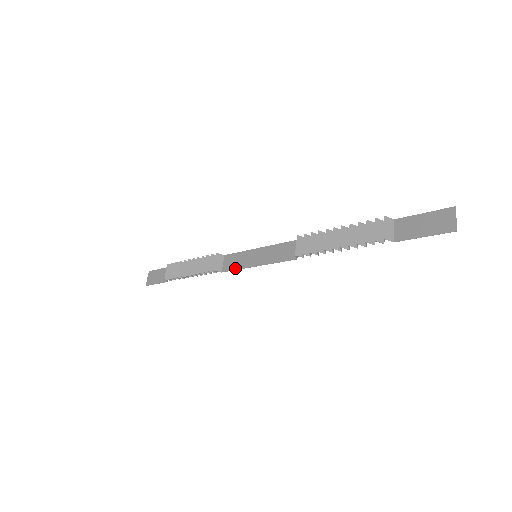
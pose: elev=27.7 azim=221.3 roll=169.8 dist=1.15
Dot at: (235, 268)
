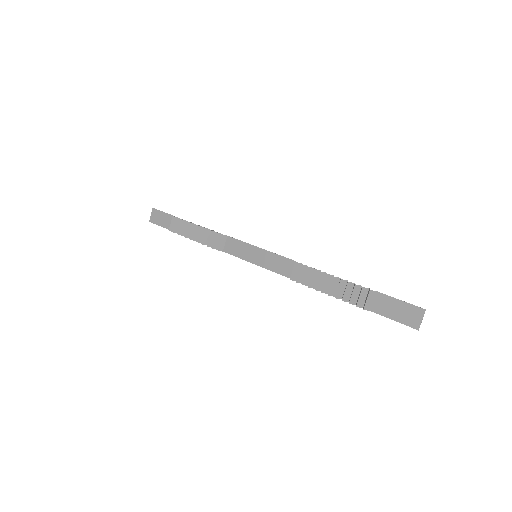
Dot at: (236, 255)
